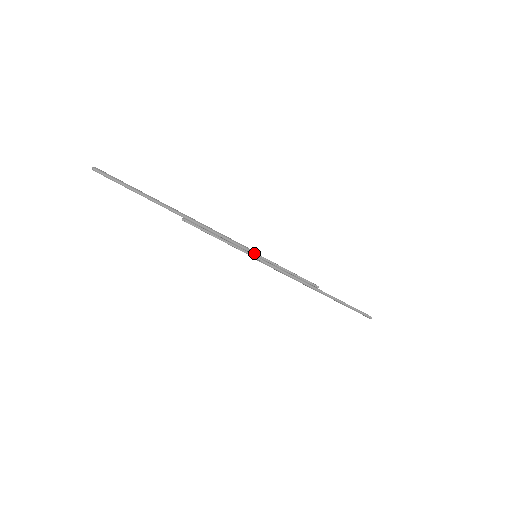
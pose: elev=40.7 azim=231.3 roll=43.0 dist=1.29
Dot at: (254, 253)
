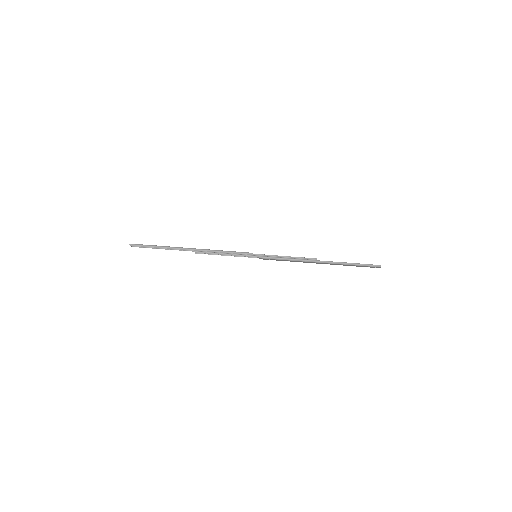
Dot at: (251, 254)
